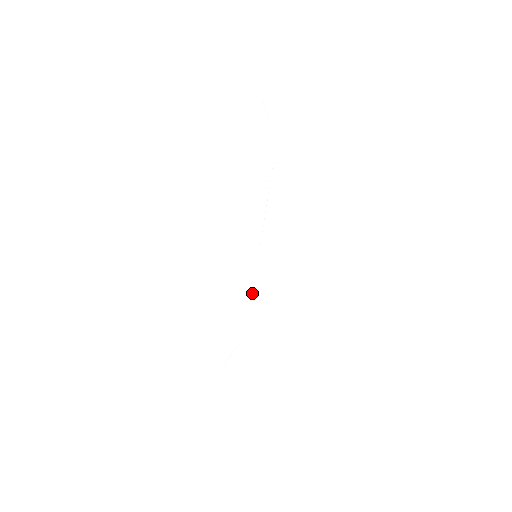
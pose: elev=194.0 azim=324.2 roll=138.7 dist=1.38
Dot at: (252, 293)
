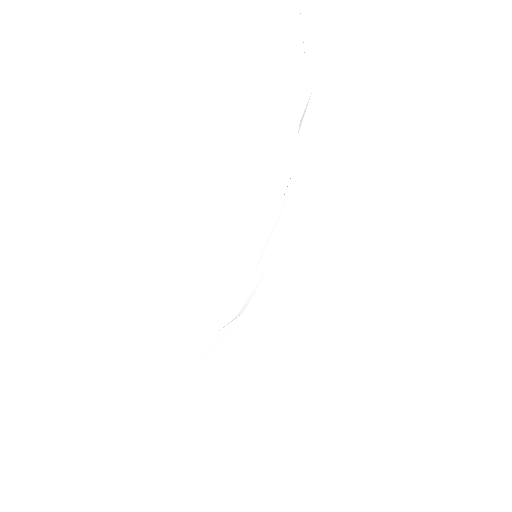
Dot at: (247, 289)
